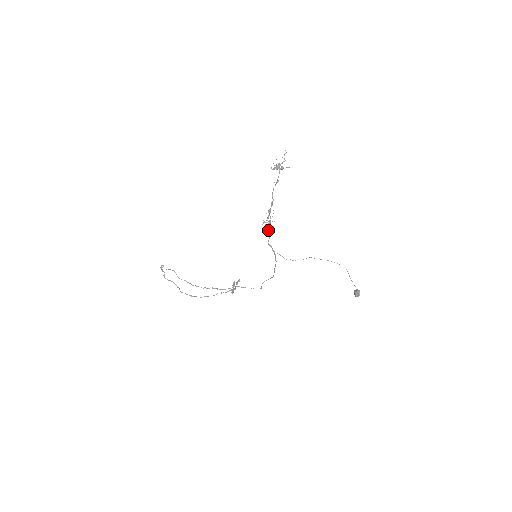
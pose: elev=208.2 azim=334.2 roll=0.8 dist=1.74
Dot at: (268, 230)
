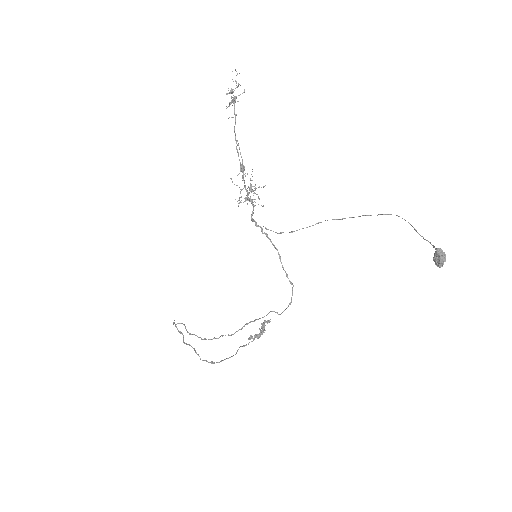
Dot at: (249, 199)
